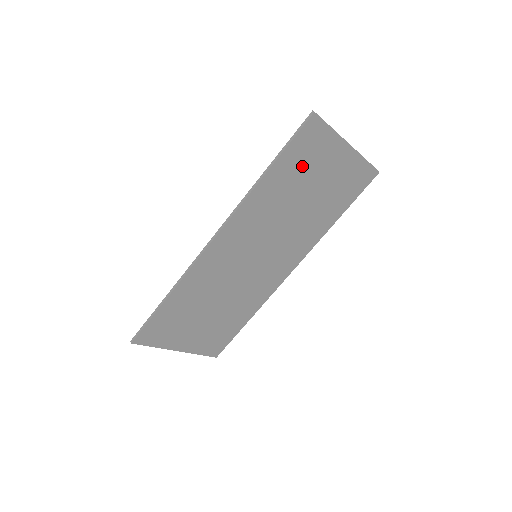
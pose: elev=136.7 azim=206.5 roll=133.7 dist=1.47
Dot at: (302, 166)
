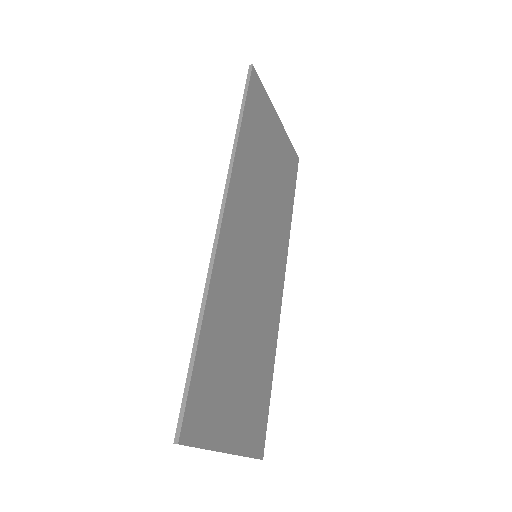
Dot at: (259, 129)
